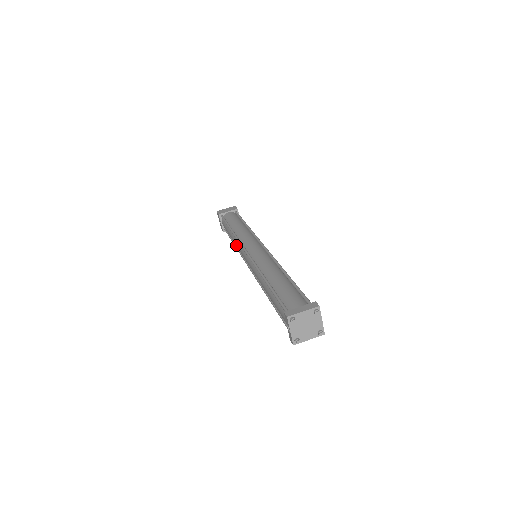
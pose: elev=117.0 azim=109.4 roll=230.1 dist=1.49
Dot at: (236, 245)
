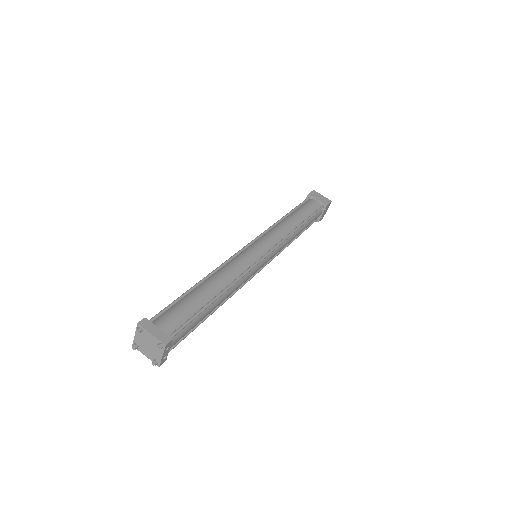
Dot at: occluded
